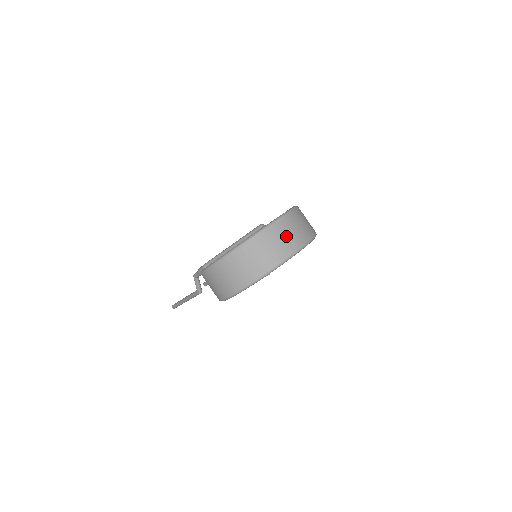
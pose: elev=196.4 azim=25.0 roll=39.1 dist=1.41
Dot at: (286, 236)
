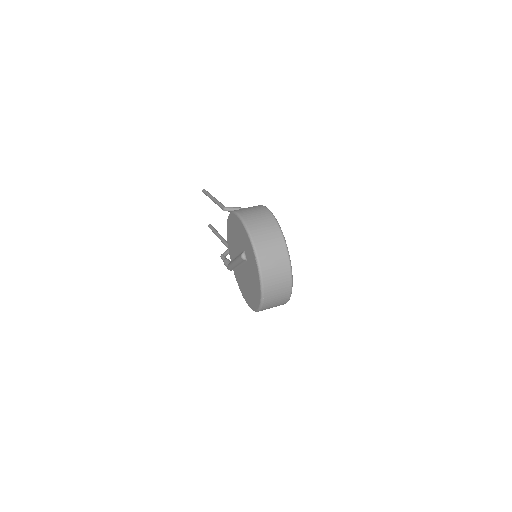
Dot at: (277, 278)
